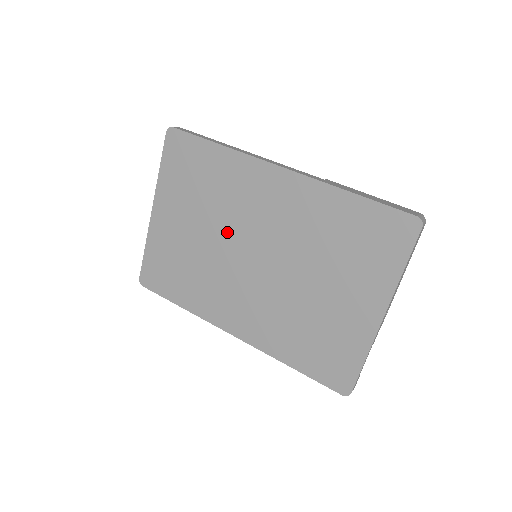
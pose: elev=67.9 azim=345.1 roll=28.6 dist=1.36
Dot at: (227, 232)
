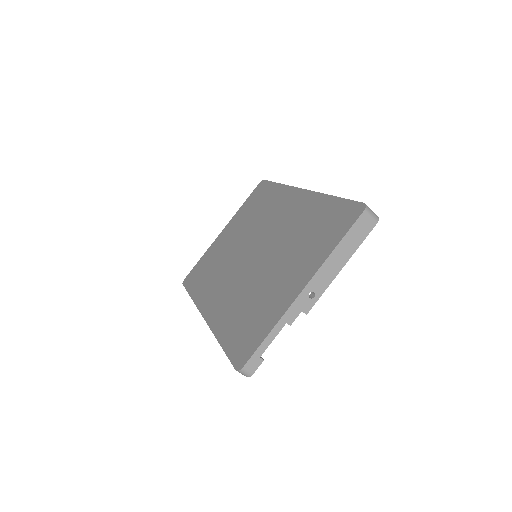
Dot at: (249, 237)
